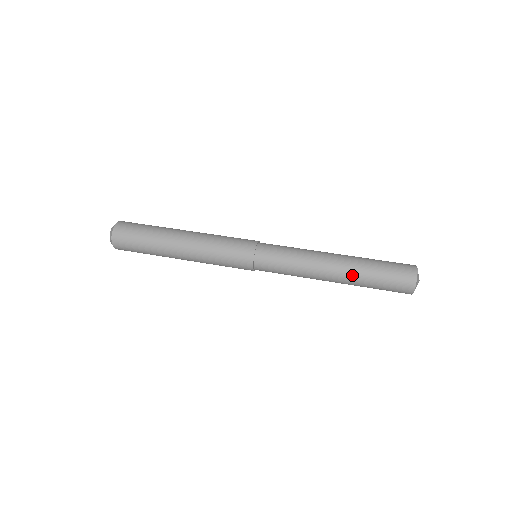
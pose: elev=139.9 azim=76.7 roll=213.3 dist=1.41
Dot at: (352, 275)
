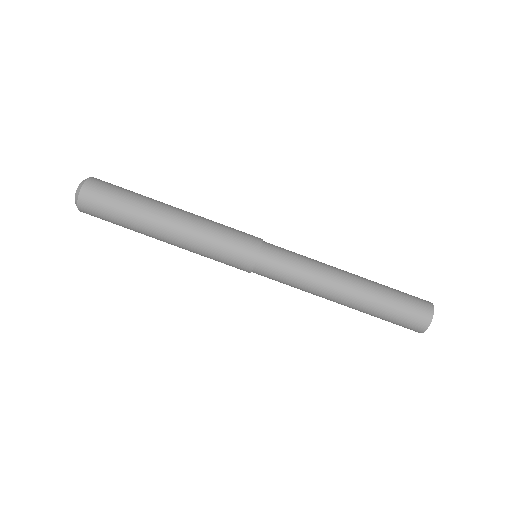
Dot at: occluded
